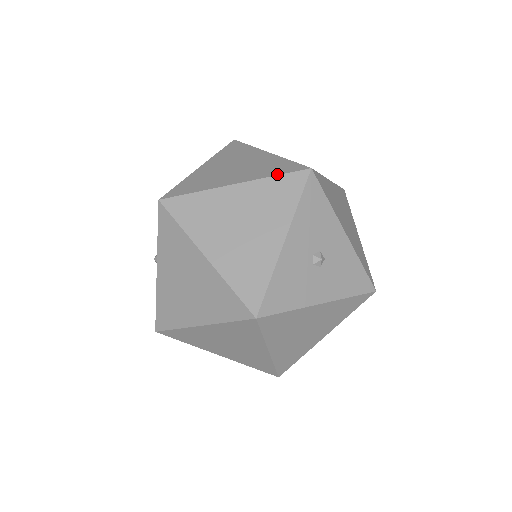
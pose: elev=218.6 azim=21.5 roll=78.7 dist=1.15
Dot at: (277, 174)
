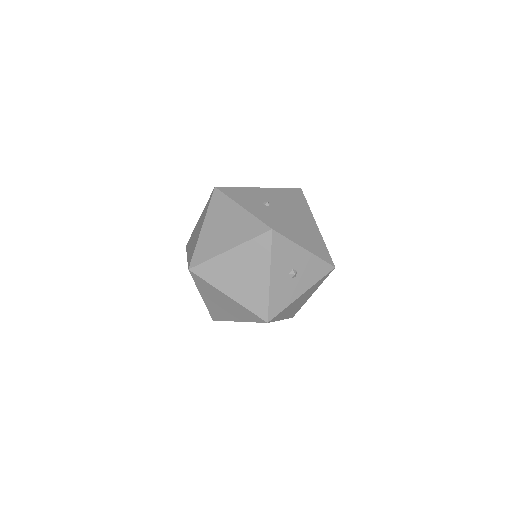
Dot at: (253, 237)
